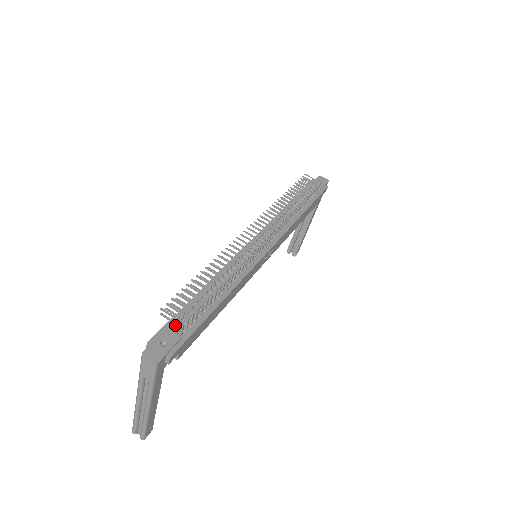
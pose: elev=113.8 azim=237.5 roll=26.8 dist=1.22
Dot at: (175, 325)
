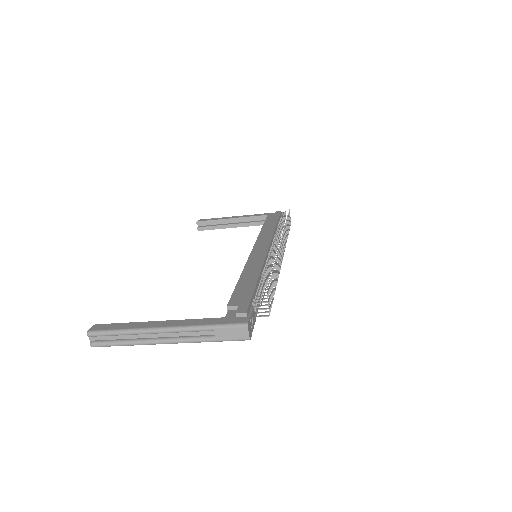
Dot at: (254, 305)
